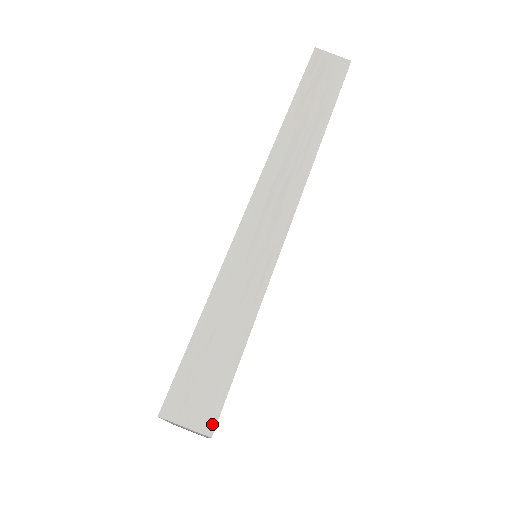
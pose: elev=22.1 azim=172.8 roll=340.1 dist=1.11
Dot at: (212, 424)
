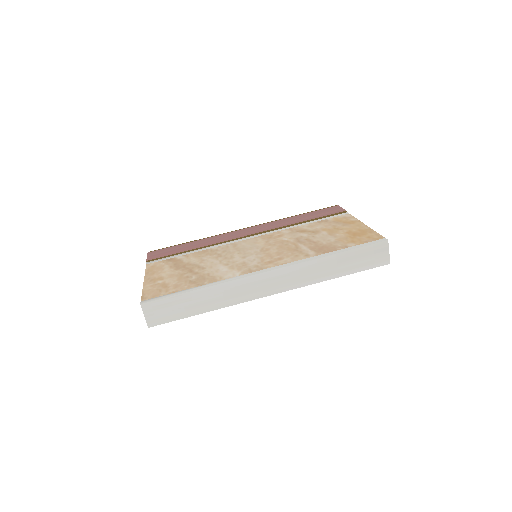
Dot at: (153, 325)
